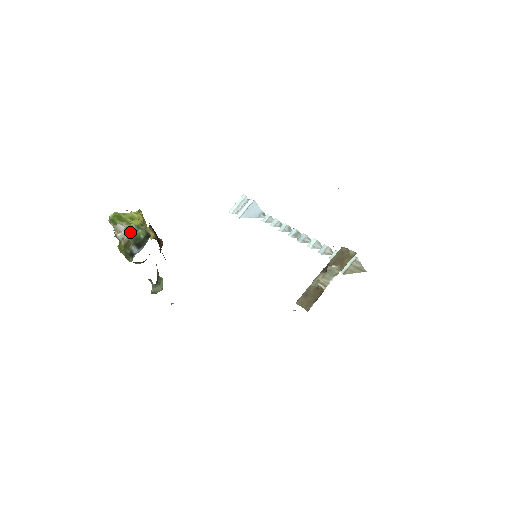
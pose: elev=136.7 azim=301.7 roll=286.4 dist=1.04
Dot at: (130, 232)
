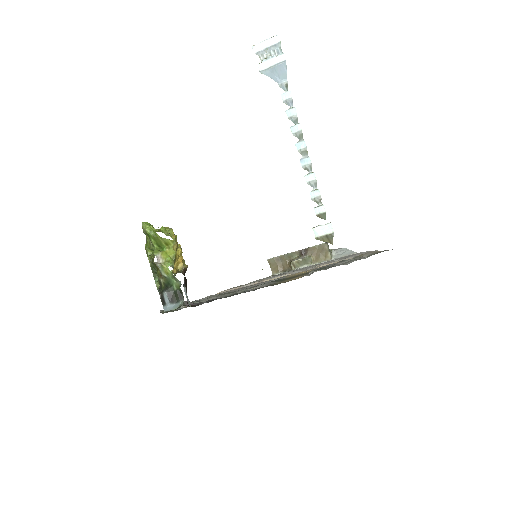
Dot at: (164, 271)
